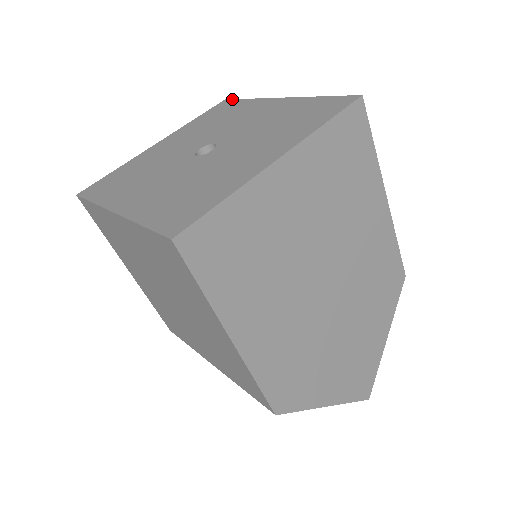
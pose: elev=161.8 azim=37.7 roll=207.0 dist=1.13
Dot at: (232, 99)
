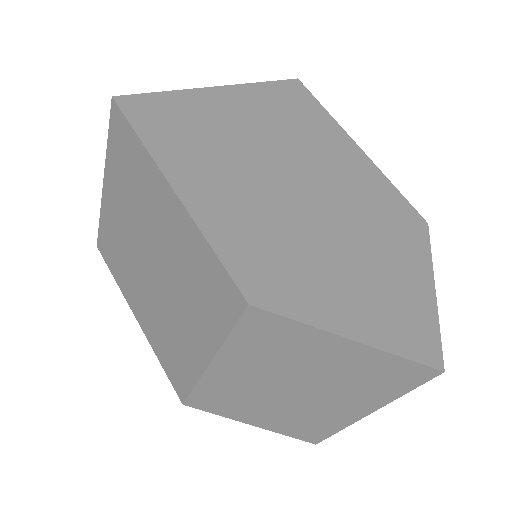
Dot at: occluded
